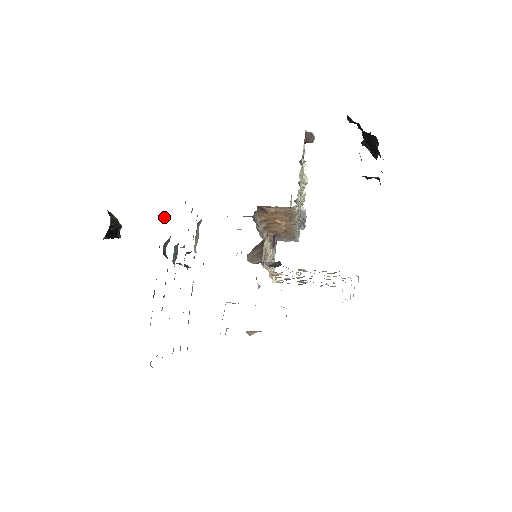
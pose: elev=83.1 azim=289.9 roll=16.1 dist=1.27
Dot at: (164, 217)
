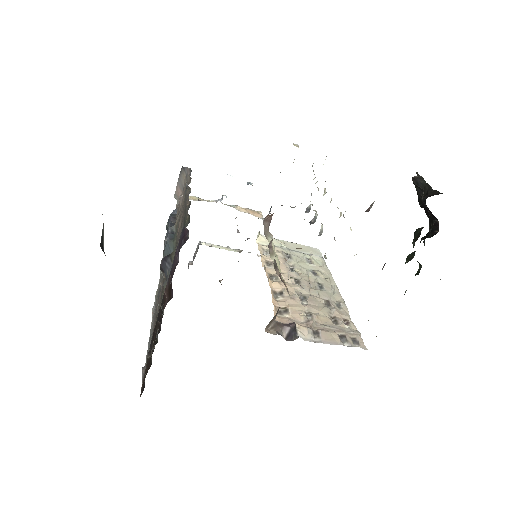
Dot at: (175, 263)
